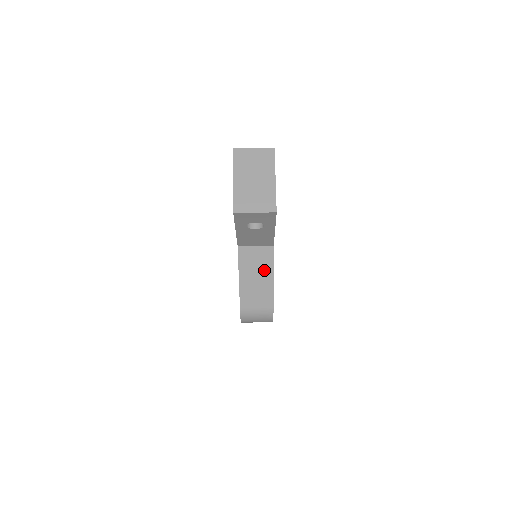
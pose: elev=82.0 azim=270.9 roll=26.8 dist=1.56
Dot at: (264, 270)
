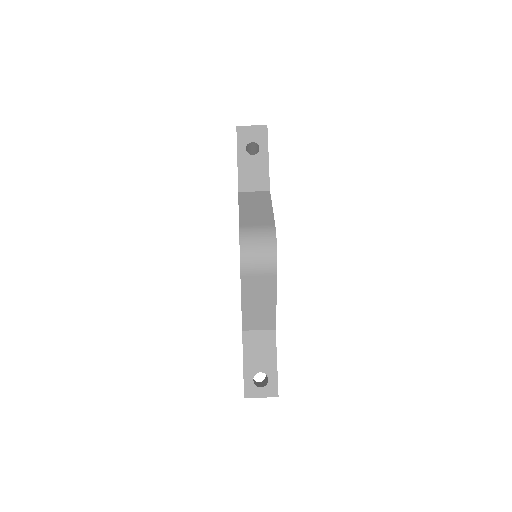
Dot at: (263, 203)
